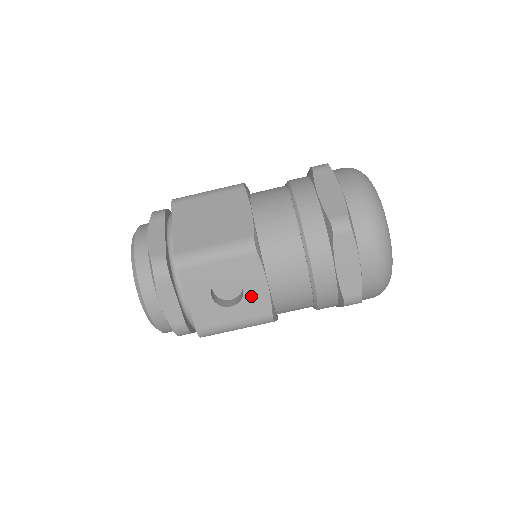
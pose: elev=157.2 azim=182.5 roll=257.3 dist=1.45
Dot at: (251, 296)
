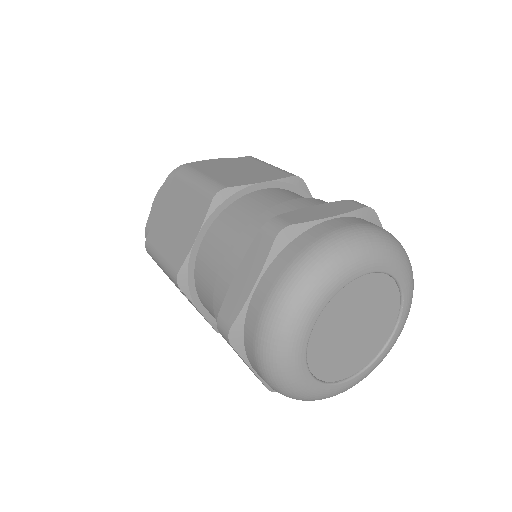
Dot at: occluded
